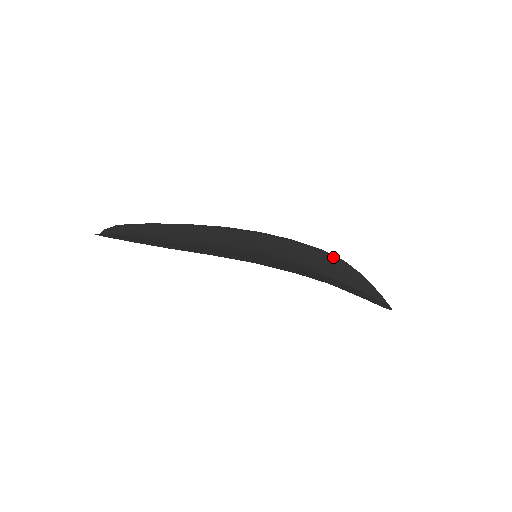
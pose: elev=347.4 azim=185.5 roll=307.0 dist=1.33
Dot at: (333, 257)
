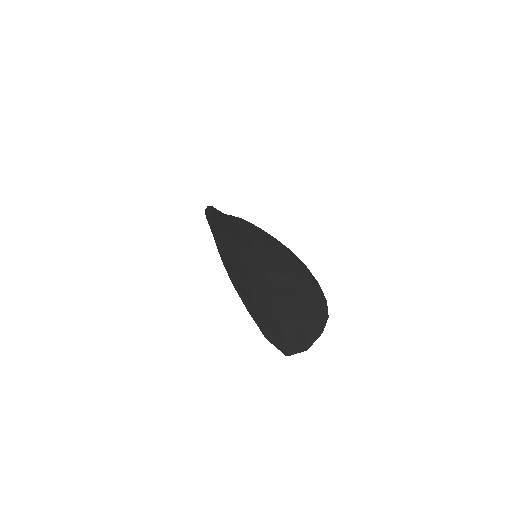
Dot at: (322, 307)
